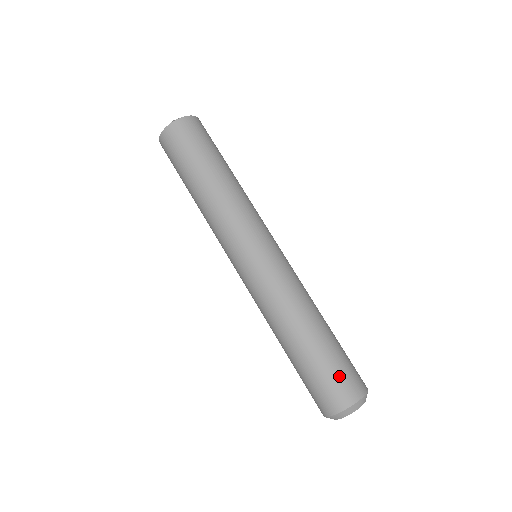
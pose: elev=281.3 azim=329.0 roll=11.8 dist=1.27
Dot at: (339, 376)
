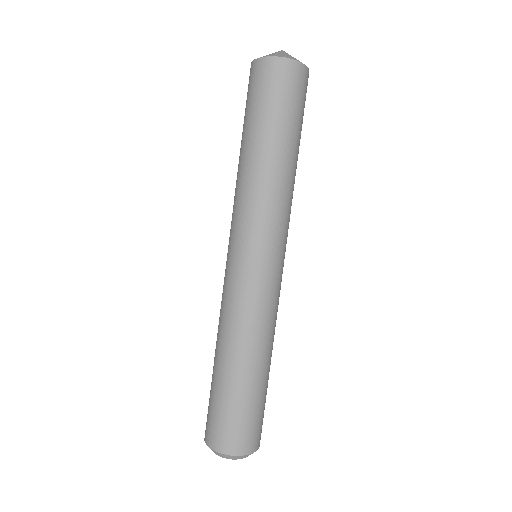
Dot at: (237, 424)
